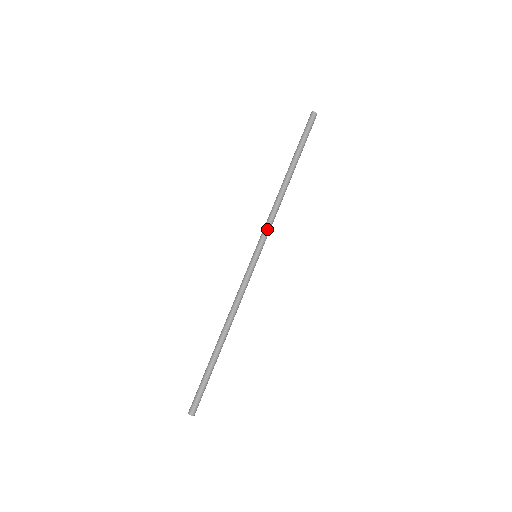
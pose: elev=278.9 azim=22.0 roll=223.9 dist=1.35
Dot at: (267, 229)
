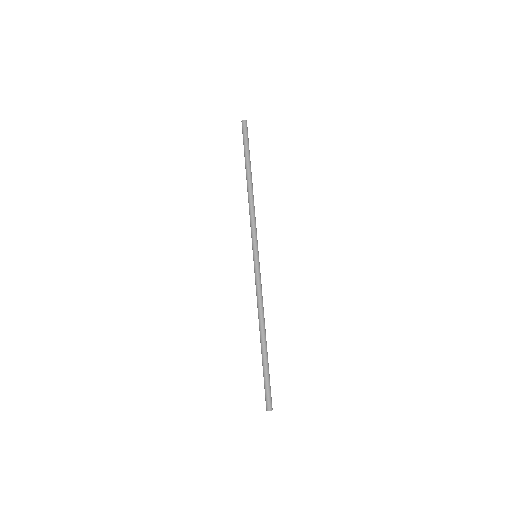
Dot at: (255, 230)
